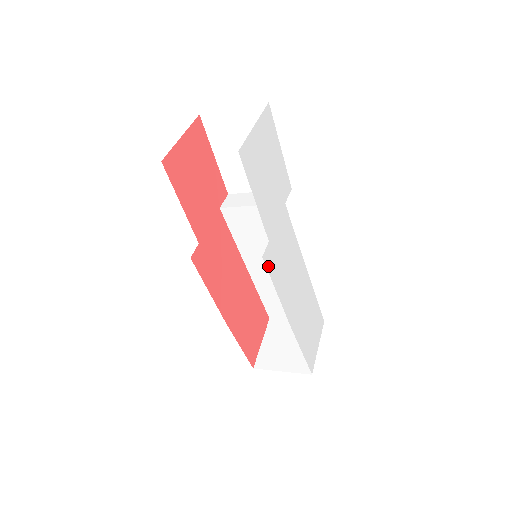
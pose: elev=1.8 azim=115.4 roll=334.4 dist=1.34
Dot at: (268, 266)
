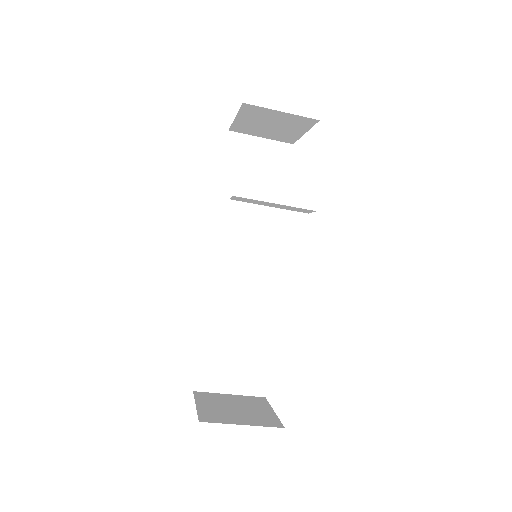
Dot at: occluded
